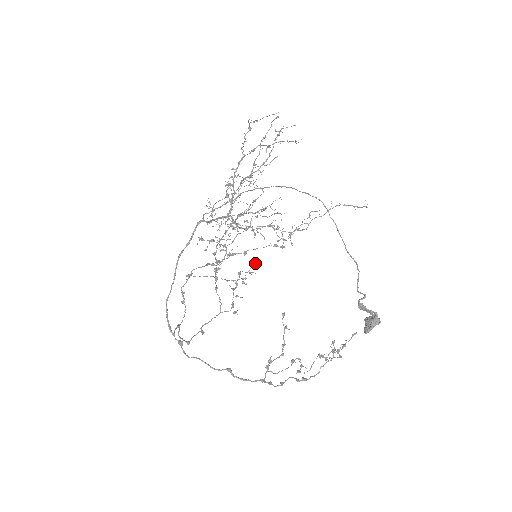
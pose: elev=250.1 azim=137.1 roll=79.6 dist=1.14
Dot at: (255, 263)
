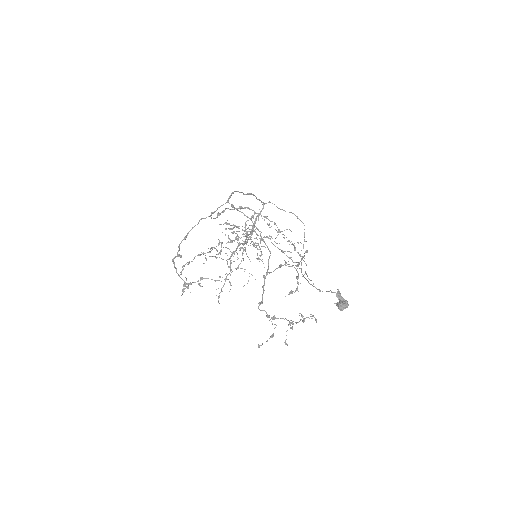
Dot at: occluded
